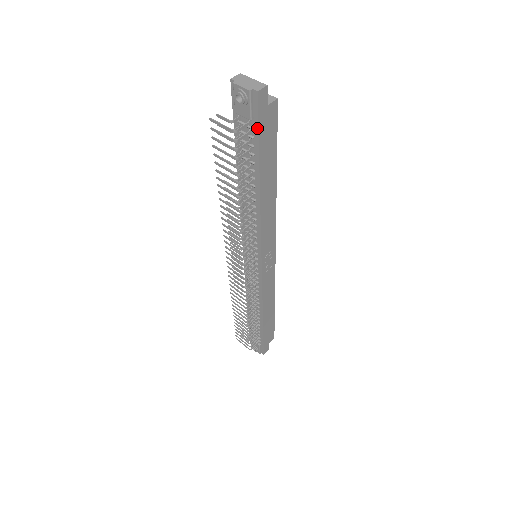
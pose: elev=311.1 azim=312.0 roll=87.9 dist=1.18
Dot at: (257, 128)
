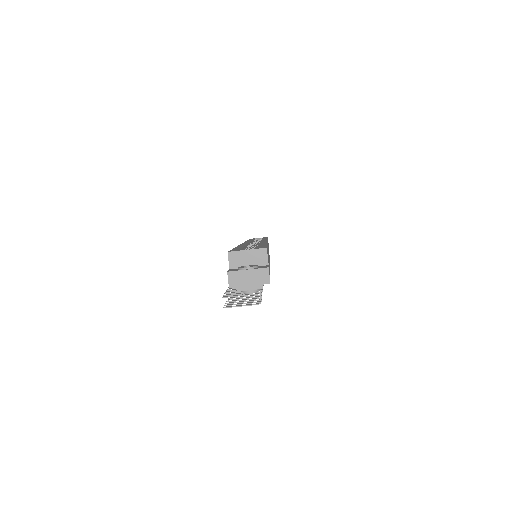
Dot at: occluded
